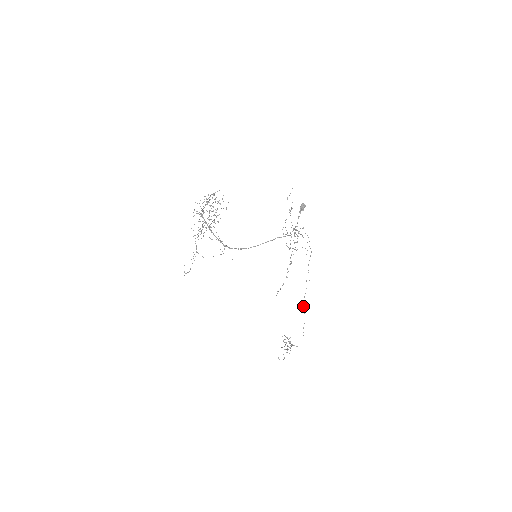
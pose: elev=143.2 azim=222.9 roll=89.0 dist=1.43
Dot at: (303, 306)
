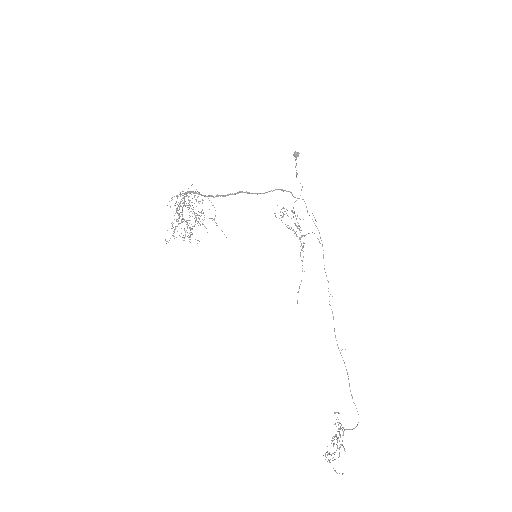
Dot at: occluded
